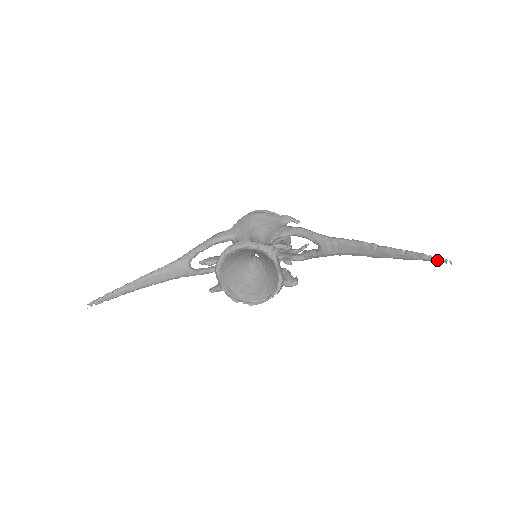
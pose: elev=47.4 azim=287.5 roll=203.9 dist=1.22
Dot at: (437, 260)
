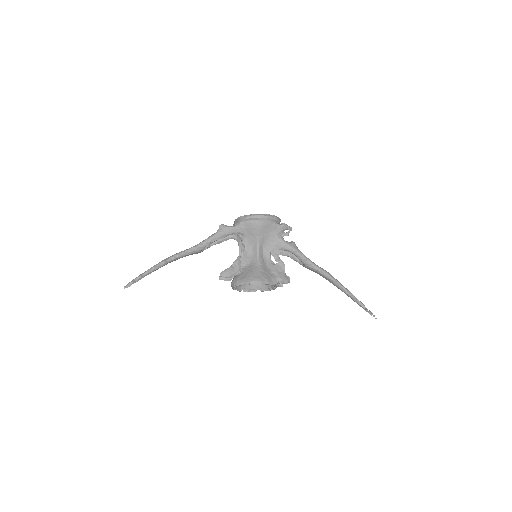
Dot at: (370, 314)
